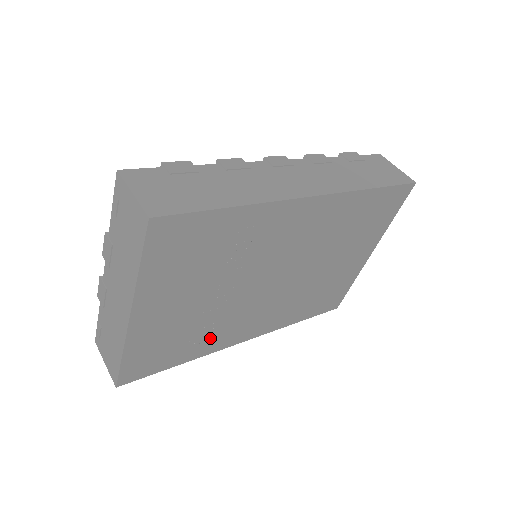
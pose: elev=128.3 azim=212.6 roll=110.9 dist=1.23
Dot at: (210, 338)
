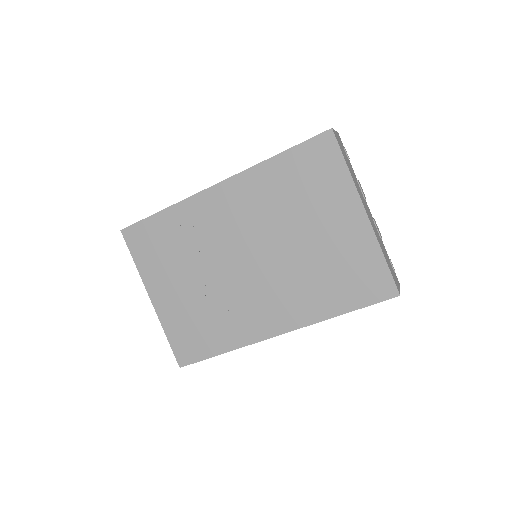
Dot at: (231, 326)
